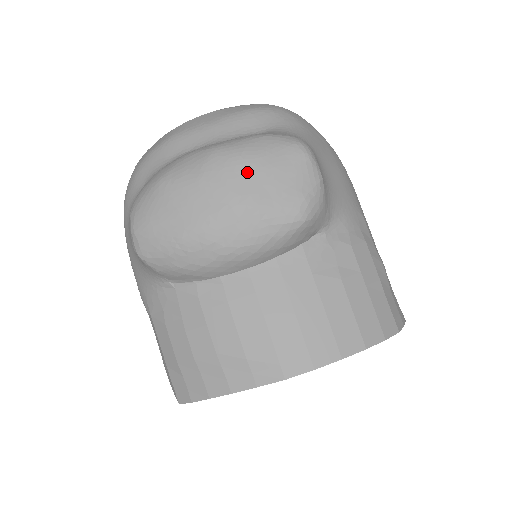
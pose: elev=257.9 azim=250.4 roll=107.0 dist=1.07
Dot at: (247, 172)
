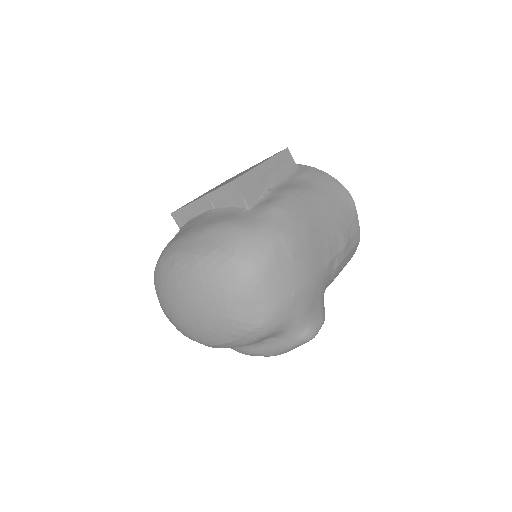
Dot at: occluded
